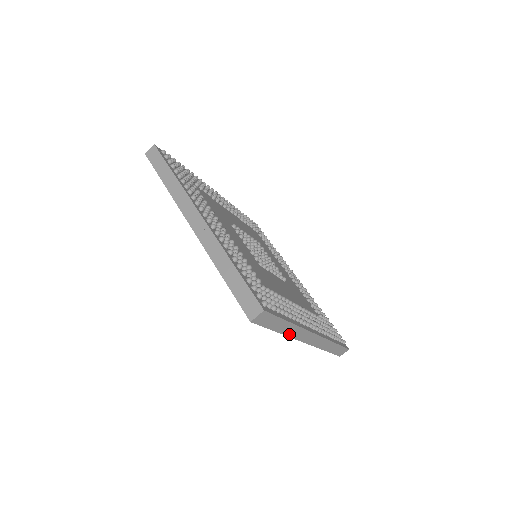
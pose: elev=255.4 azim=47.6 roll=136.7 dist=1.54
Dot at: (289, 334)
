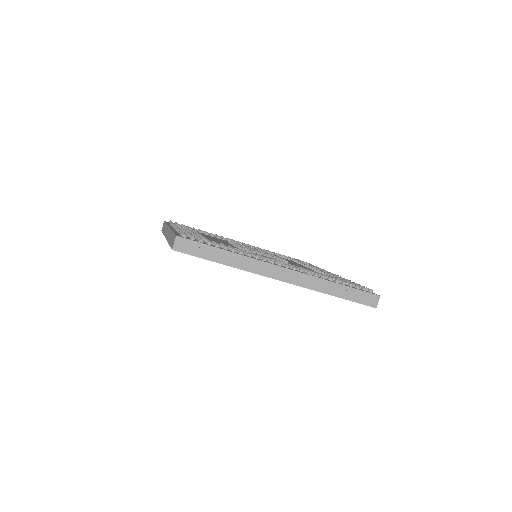
Dot at: occluded
